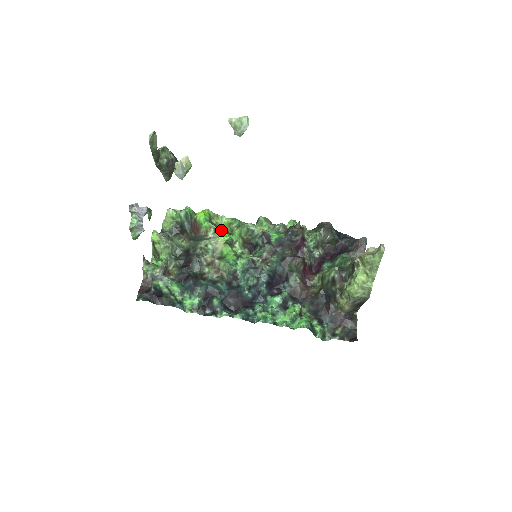
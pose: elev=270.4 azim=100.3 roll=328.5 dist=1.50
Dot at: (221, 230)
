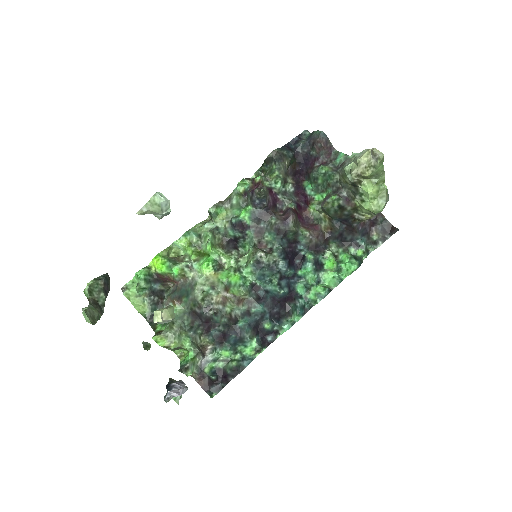
Dot at: (192, 260)
